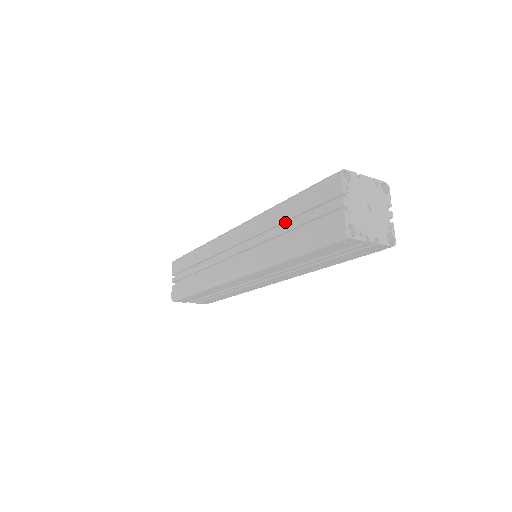
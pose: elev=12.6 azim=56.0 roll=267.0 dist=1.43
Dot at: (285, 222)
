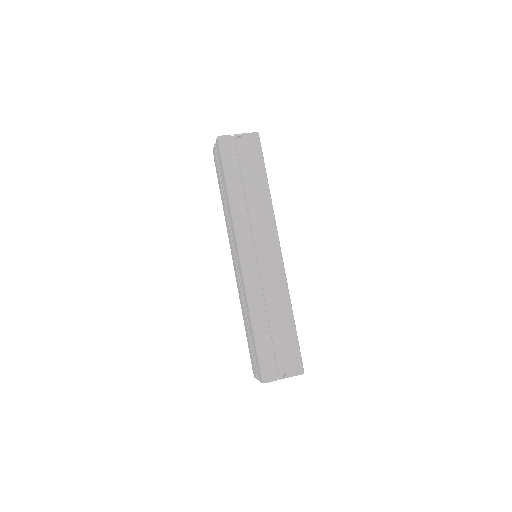
Dot at: occluded
